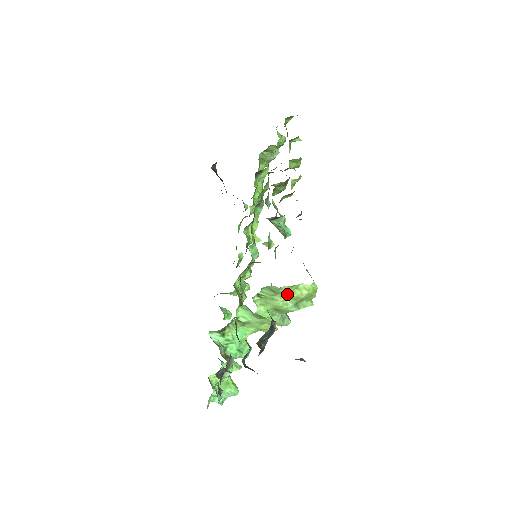
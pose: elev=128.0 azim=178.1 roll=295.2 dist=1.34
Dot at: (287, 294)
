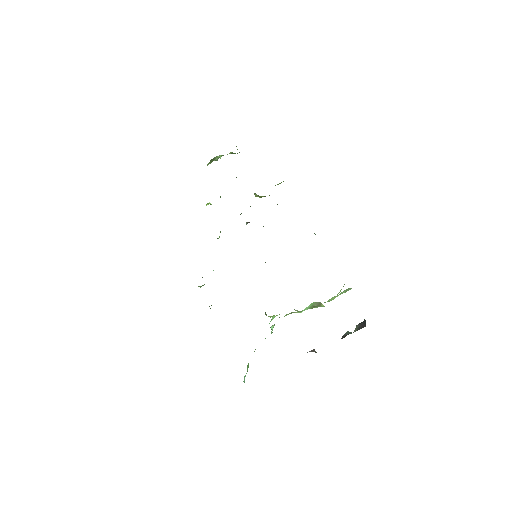
Dot at: occluded
